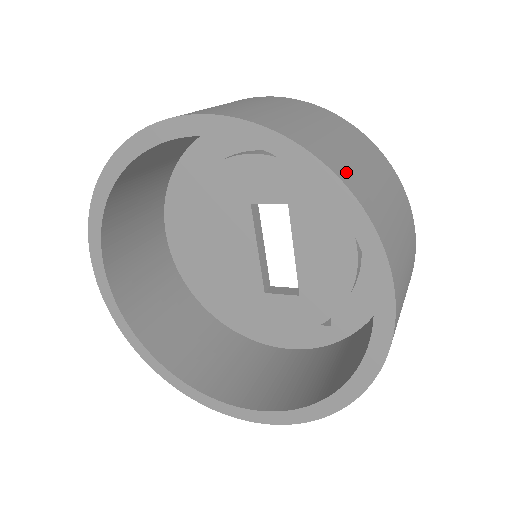
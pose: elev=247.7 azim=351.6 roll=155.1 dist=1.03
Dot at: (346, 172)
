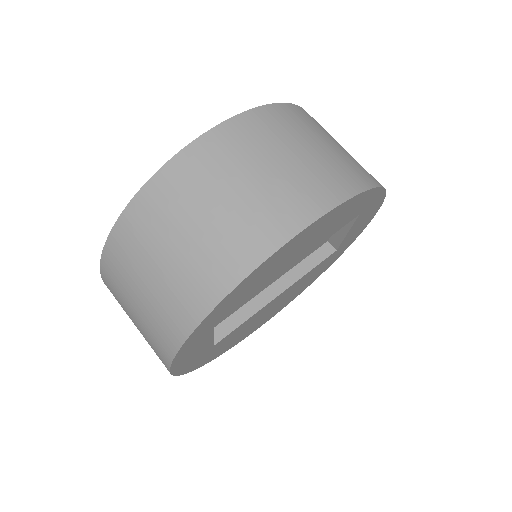
Dot at: (304, 115)
